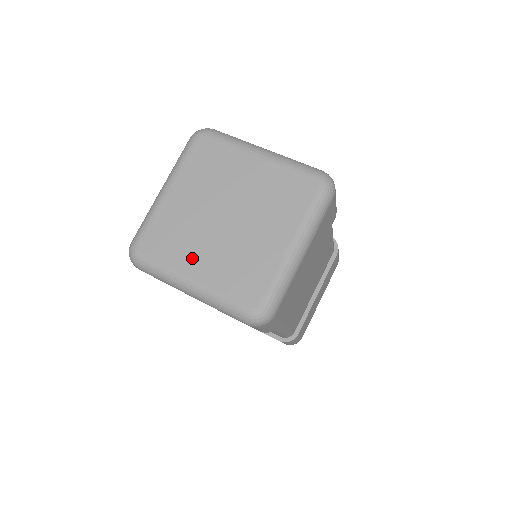
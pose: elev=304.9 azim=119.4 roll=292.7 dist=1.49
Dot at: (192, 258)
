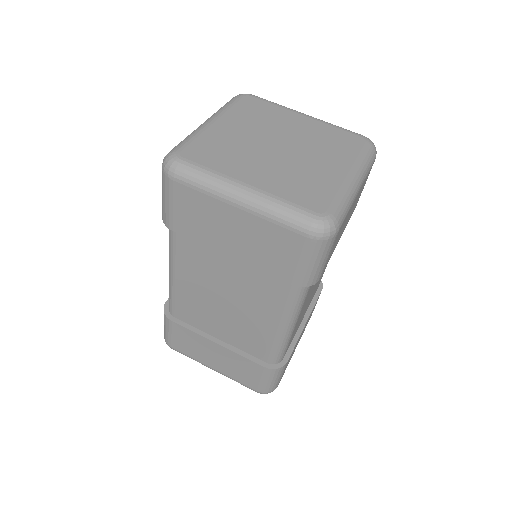
Dot at: (245, 169)
